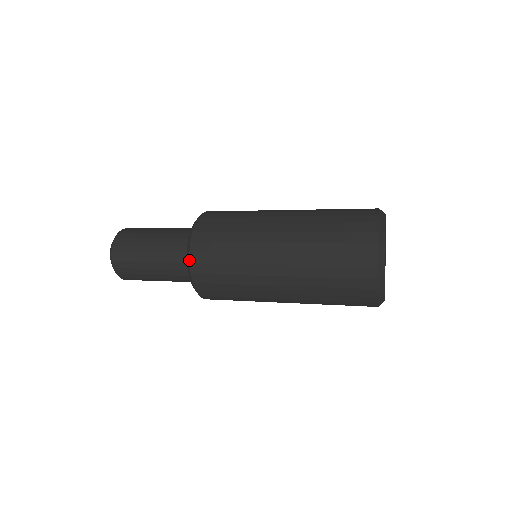
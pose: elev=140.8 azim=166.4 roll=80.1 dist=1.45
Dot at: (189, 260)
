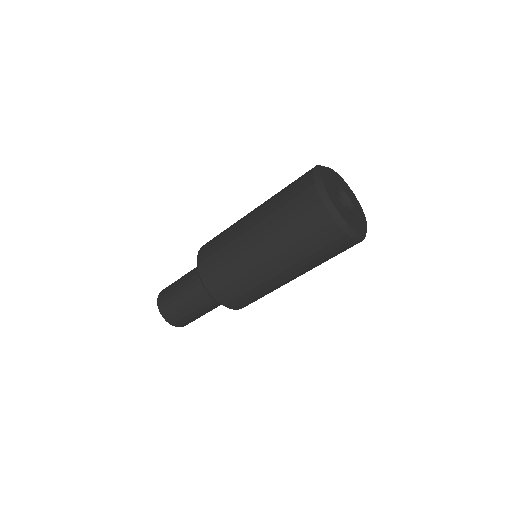
Dot at: occluded
